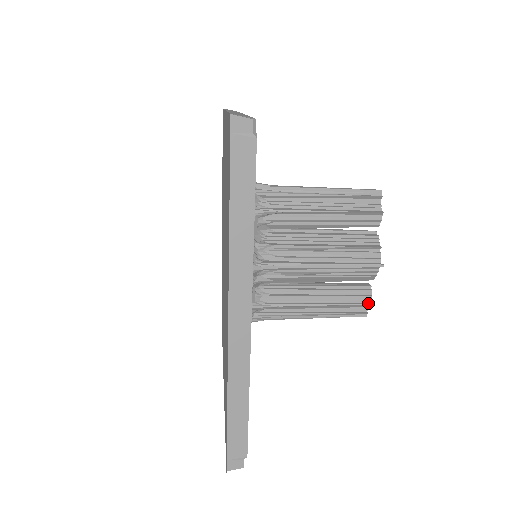
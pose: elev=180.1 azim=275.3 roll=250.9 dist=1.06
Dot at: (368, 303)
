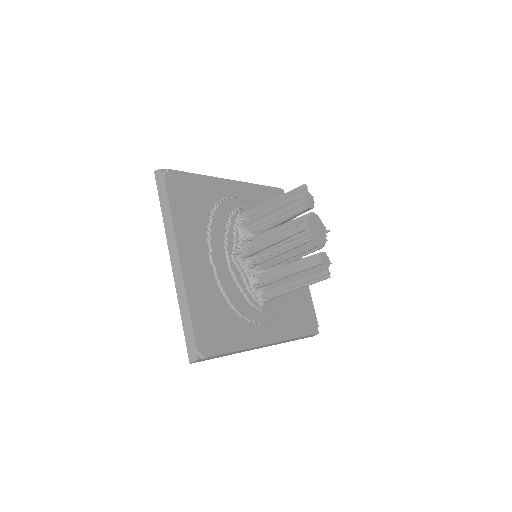
Dot at: (320, 264)
